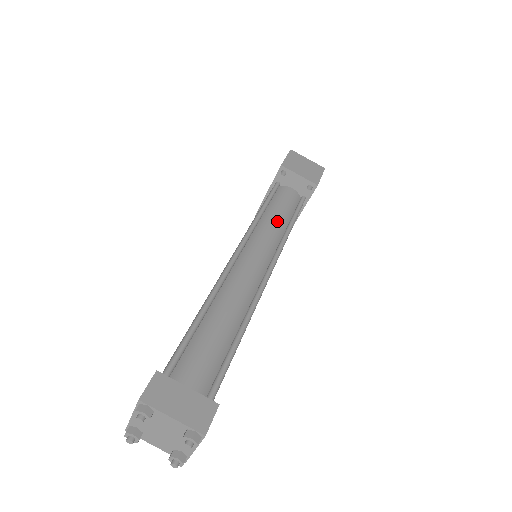
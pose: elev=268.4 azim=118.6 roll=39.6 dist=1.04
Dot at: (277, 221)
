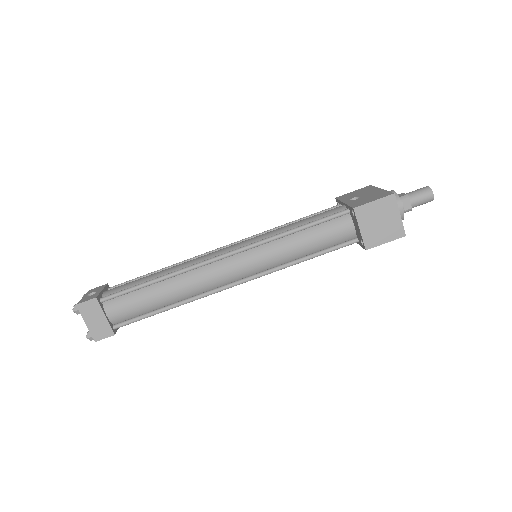
Dot at: (293, 250)
